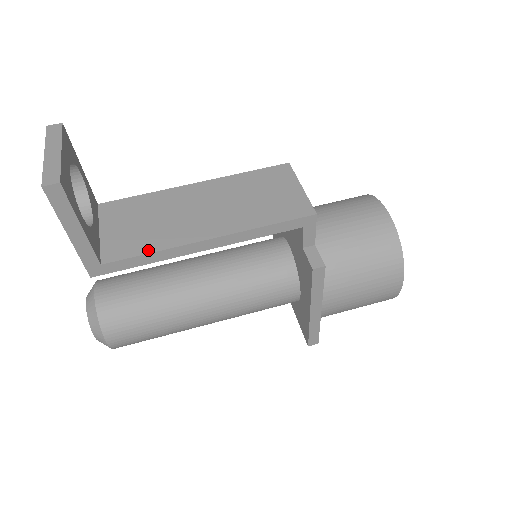
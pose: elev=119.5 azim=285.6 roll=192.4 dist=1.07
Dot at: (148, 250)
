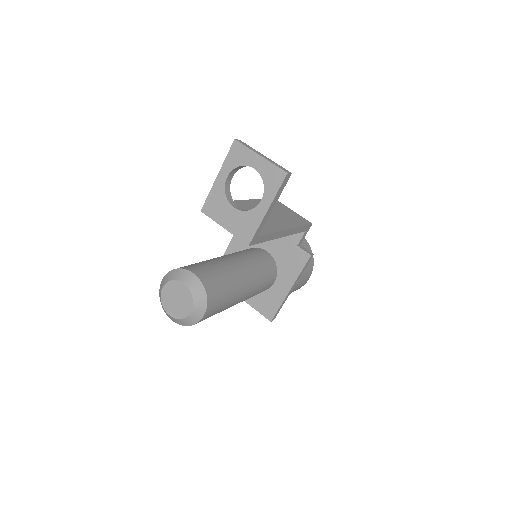
Dot at: (270, 231)
